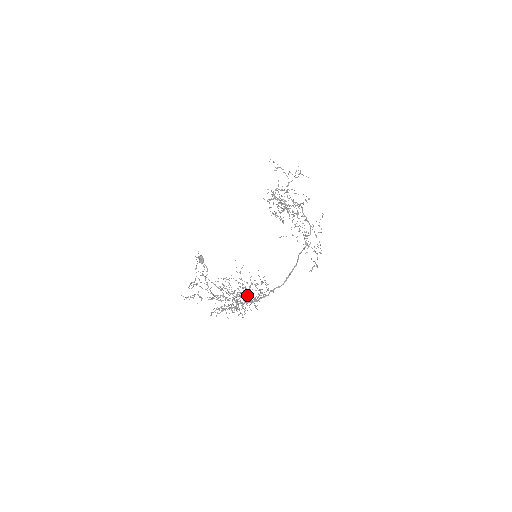
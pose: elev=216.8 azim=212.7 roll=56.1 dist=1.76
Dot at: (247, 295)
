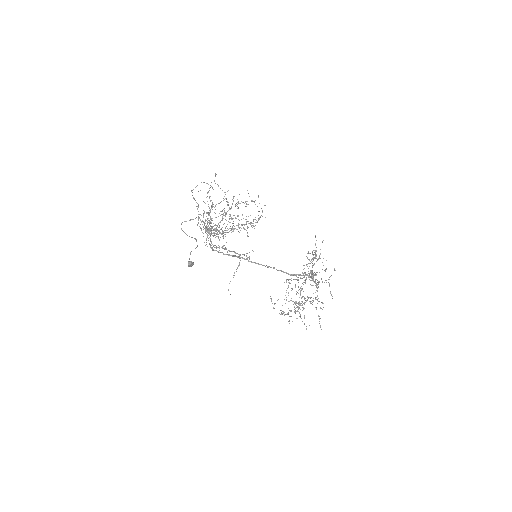
Dot at: occluded
